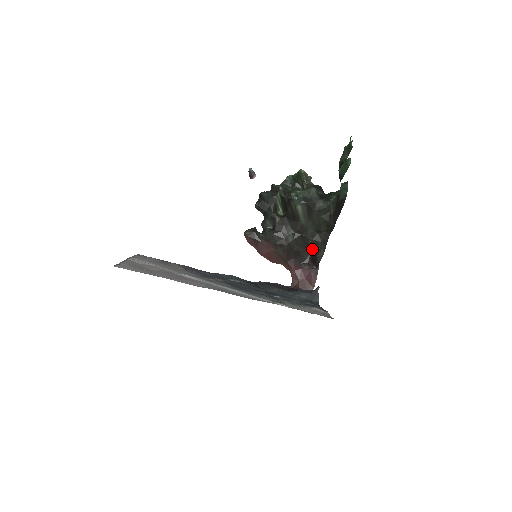
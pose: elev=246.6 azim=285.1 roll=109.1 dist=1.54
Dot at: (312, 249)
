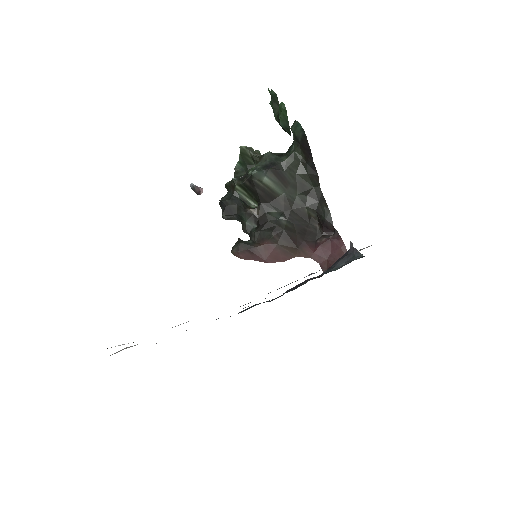
Dot at: (315, 218)
